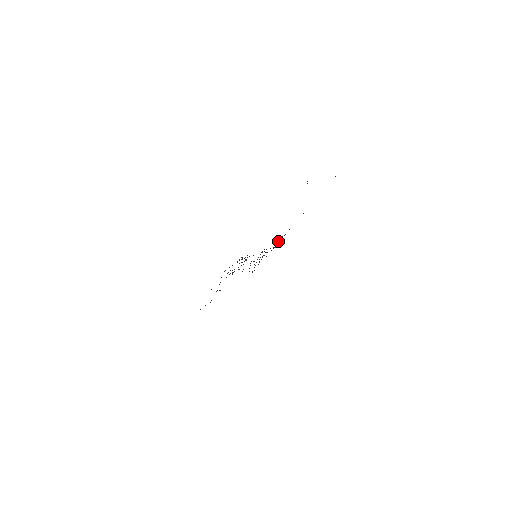
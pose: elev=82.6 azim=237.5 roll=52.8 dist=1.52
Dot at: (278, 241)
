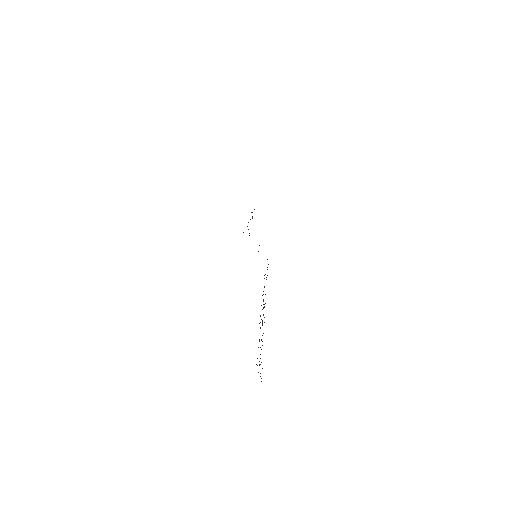
Dot at: occluded
